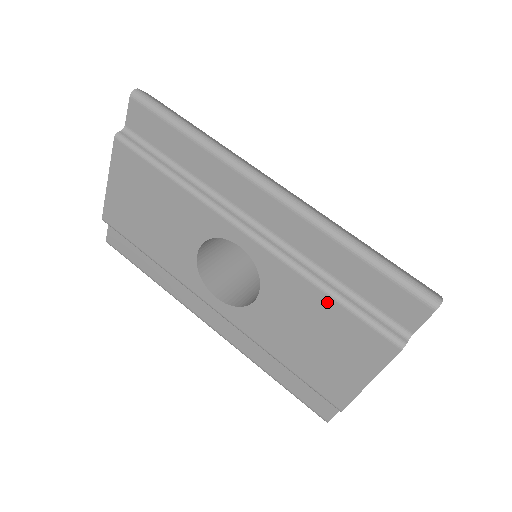
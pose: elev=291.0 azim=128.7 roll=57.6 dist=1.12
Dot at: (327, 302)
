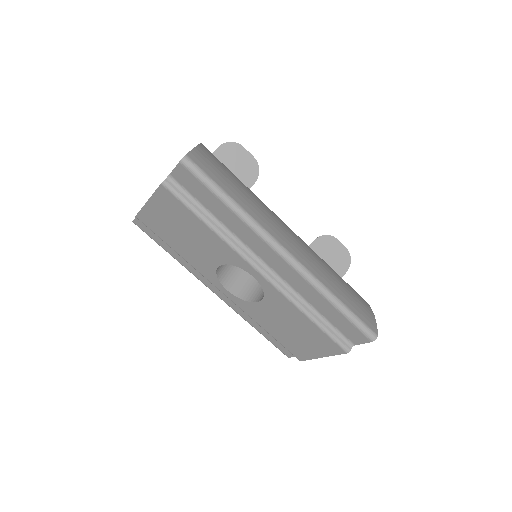
Dot at: (308, 321)
